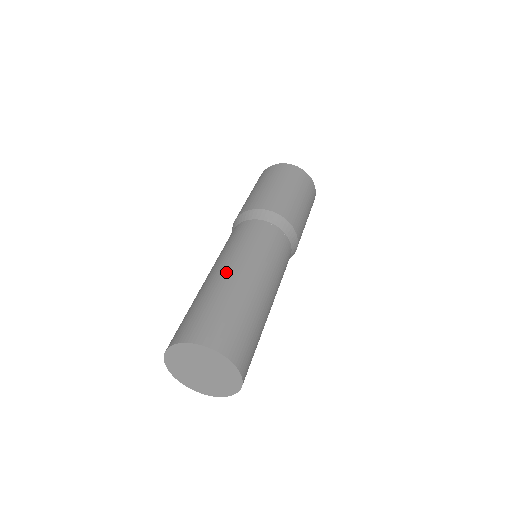
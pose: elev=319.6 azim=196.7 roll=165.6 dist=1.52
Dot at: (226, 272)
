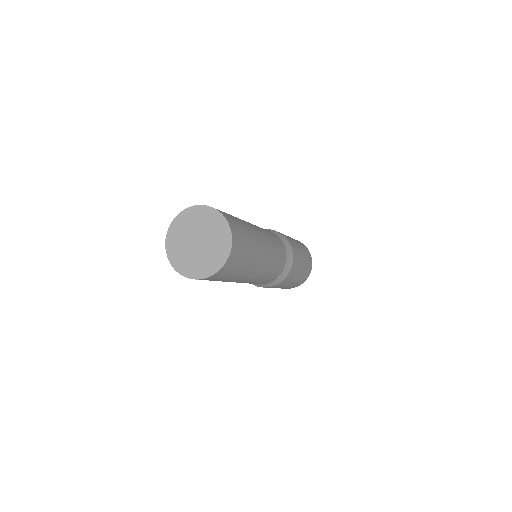
Dot at: occluded
